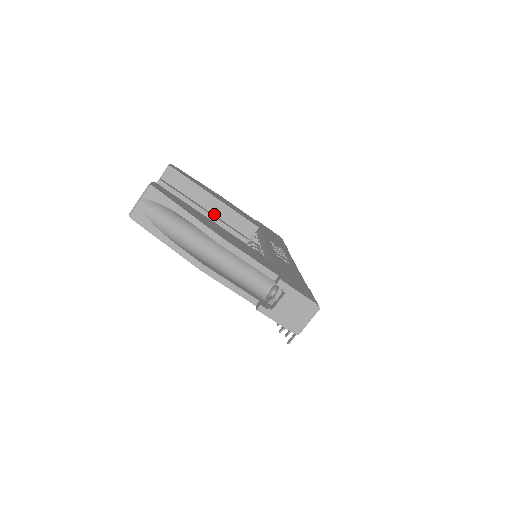
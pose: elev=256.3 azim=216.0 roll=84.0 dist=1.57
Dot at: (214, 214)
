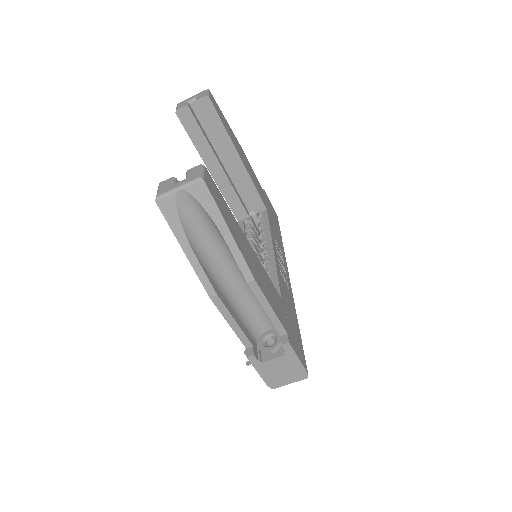
Dot at: (227, 171)
